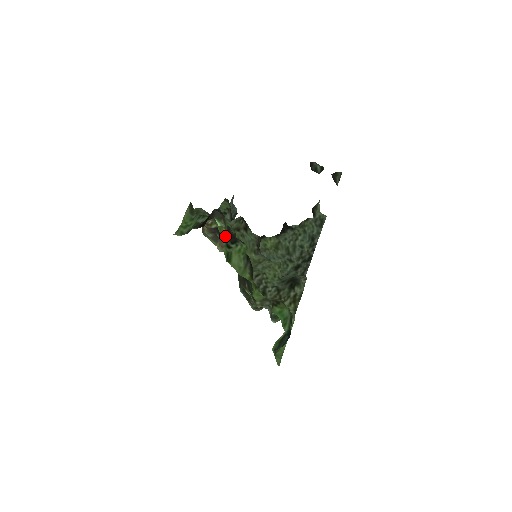
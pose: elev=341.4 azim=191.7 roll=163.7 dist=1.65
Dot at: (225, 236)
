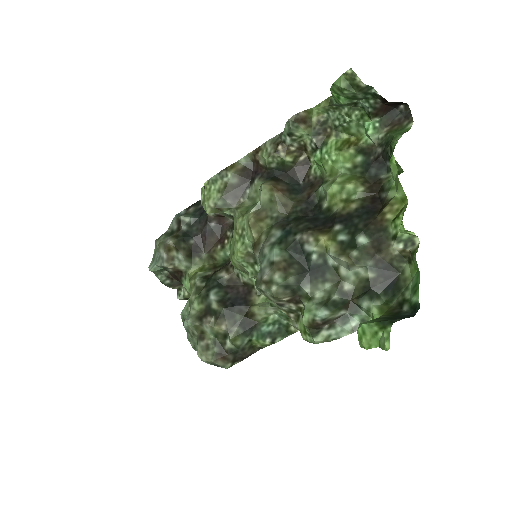
Dot at: (393, 137)
